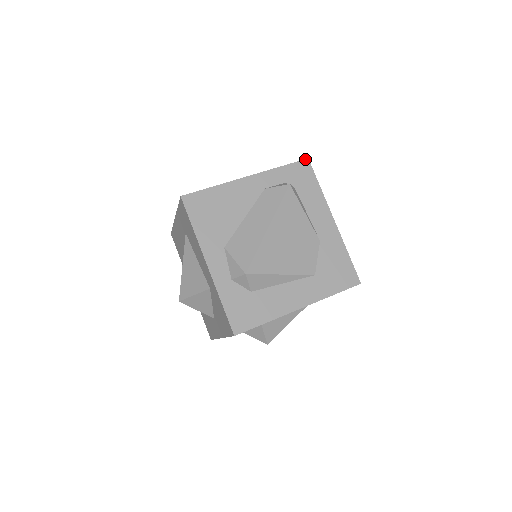
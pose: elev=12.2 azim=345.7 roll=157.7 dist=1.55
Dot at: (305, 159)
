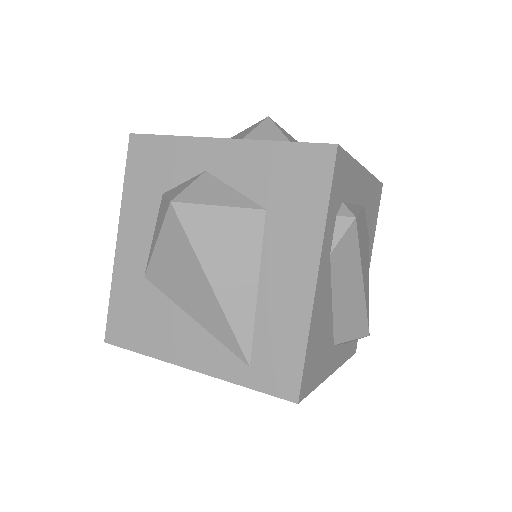
Dot at: (337, 151)
